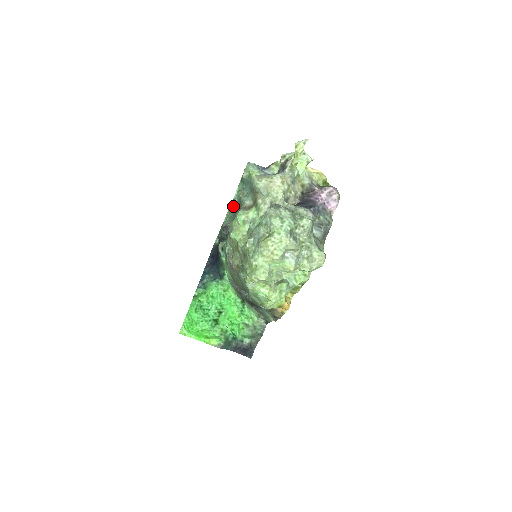
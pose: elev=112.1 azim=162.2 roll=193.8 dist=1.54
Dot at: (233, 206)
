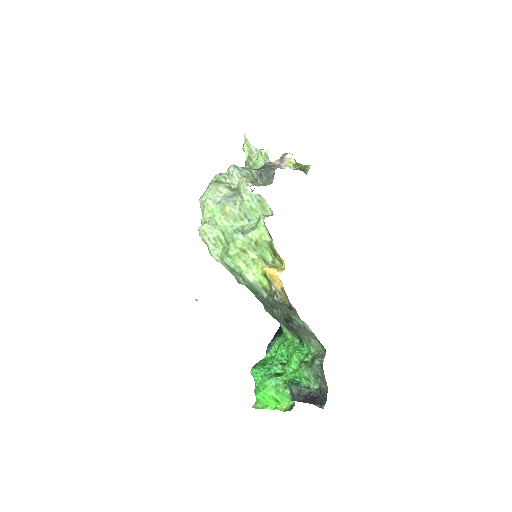
Dot at: occluded
